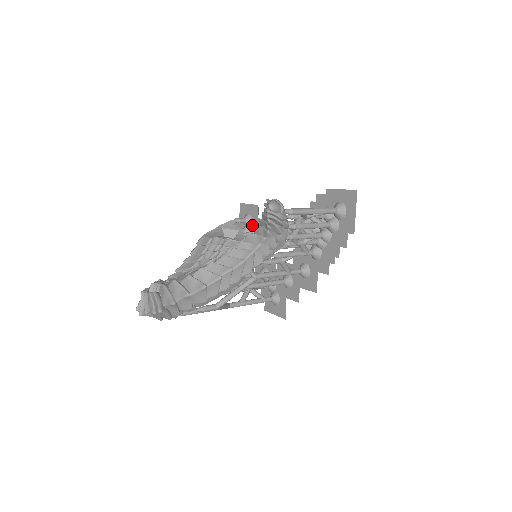
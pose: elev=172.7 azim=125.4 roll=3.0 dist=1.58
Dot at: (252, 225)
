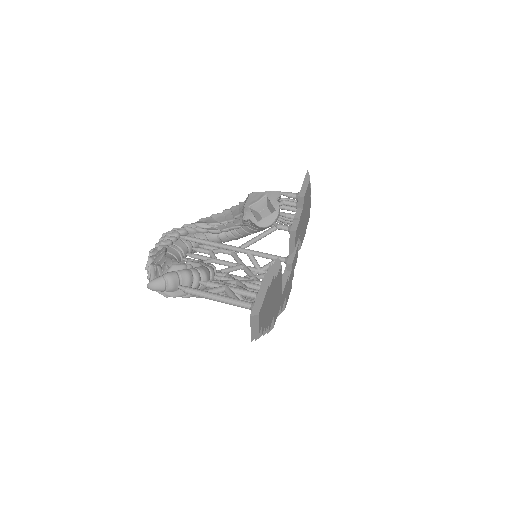
Dot at: occluded
